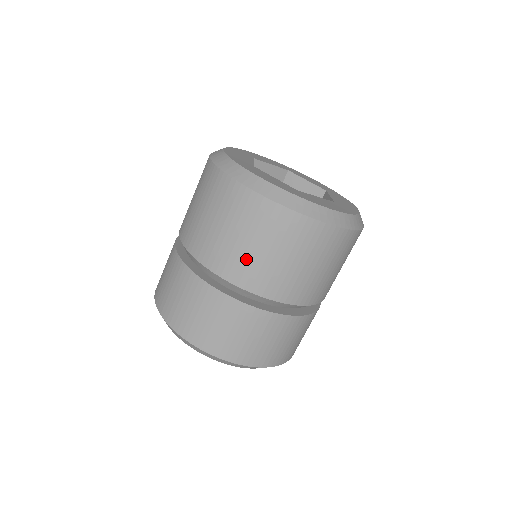
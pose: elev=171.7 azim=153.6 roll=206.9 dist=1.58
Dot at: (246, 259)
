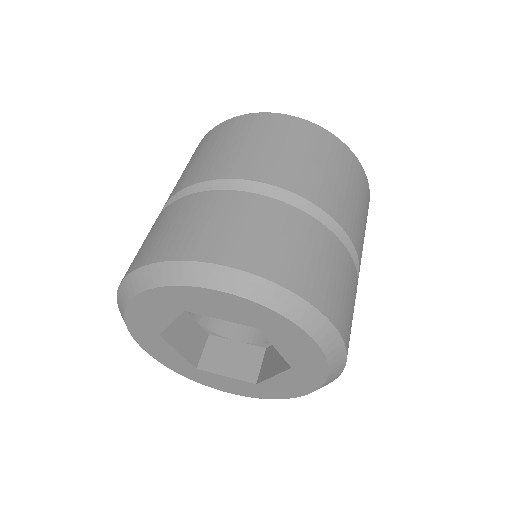
Dot at: (297, 166)
